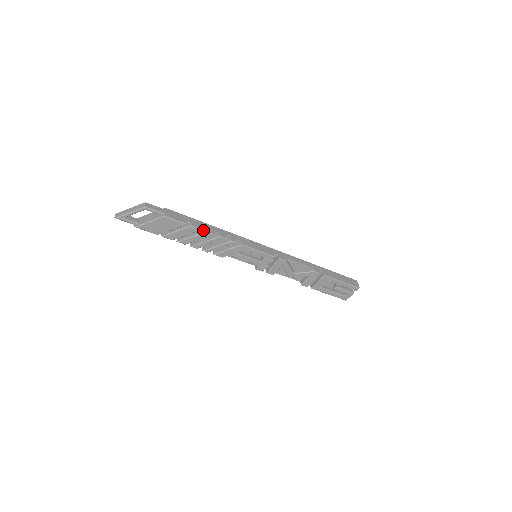
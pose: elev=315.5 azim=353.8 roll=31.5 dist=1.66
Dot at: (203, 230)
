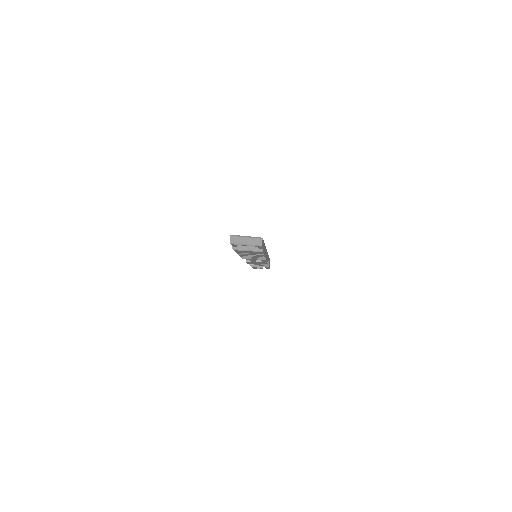
Dot at: occluded
